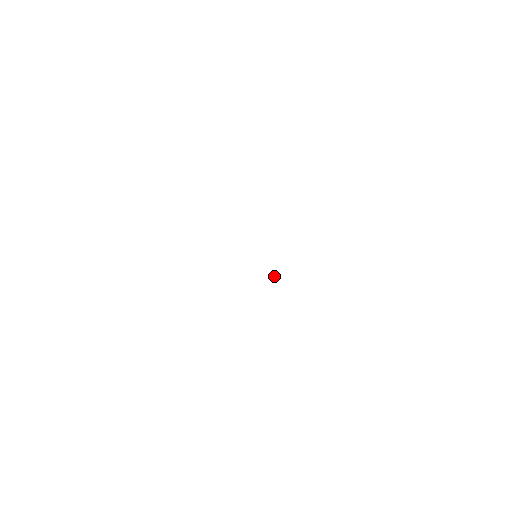
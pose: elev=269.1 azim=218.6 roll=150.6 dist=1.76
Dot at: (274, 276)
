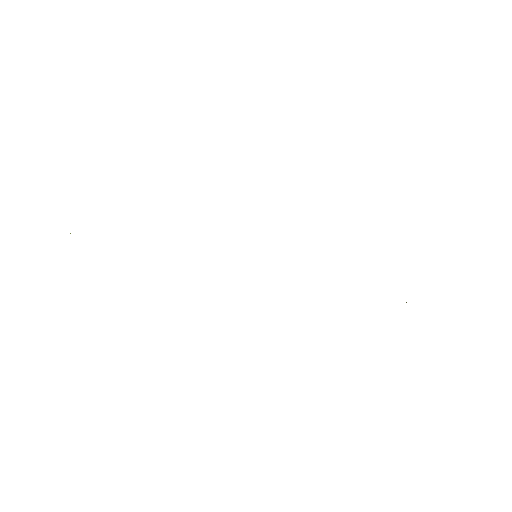
Dot at: occluded
